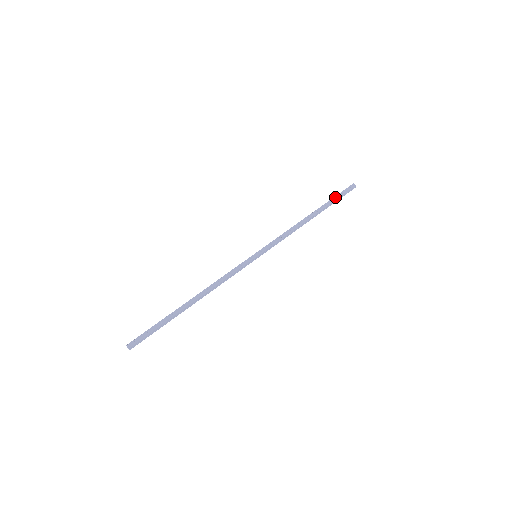
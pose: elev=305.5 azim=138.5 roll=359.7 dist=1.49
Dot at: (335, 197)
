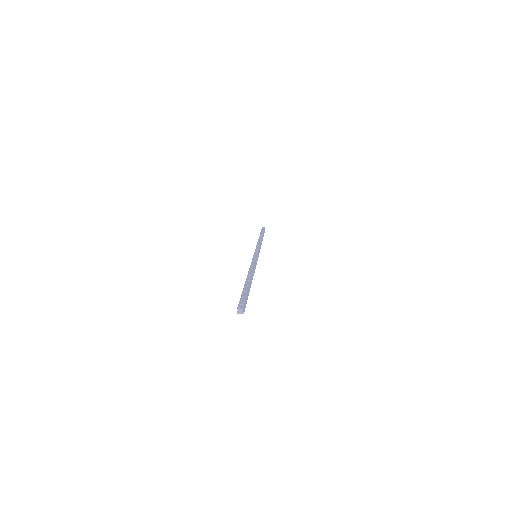
Dot at: (261, 231)
